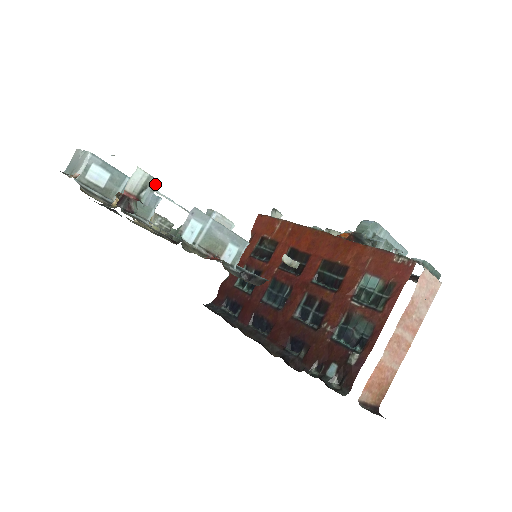
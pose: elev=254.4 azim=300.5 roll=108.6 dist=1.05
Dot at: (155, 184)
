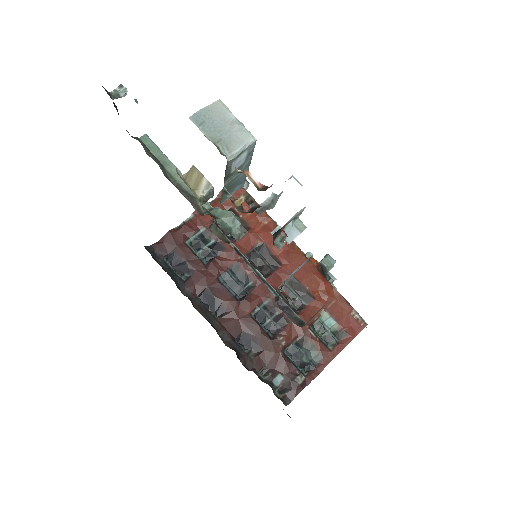
Dot at: occluded
